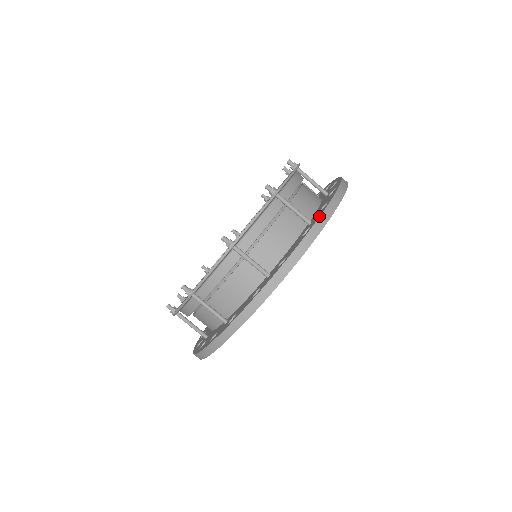
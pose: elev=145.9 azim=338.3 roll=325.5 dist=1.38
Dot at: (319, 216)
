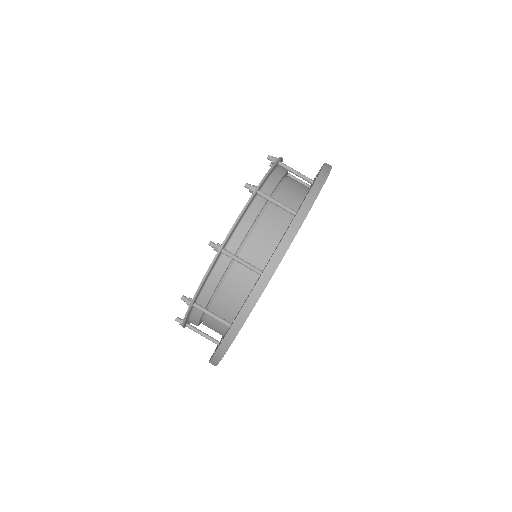
Dot at: (301, 205)
